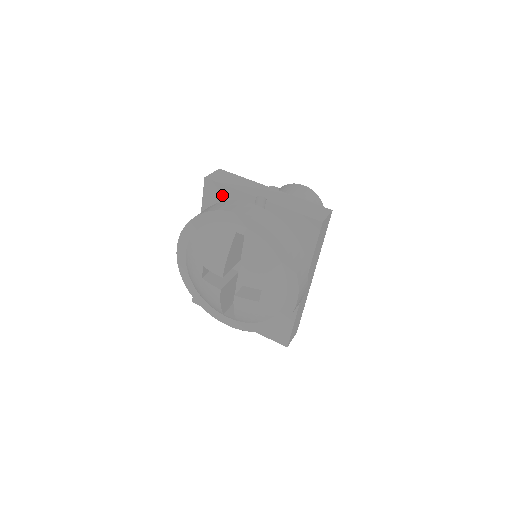
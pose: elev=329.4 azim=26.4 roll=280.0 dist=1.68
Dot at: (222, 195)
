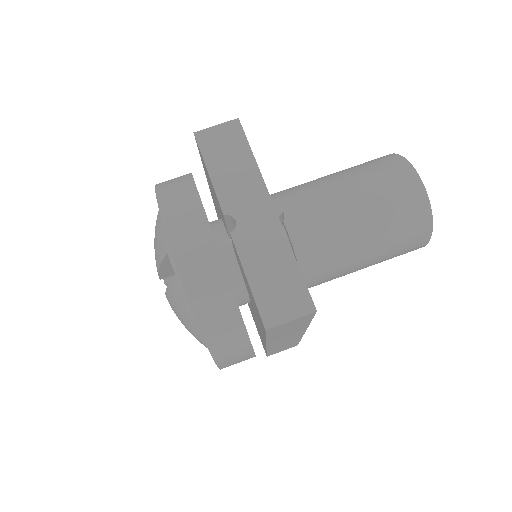
Dot at: occluded
